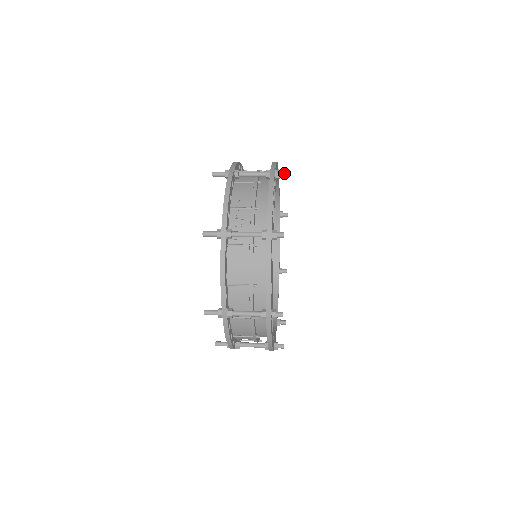
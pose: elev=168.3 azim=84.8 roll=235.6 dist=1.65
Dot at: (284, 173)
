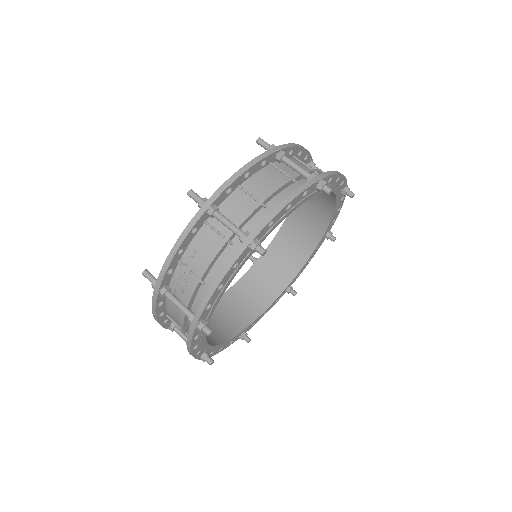
Dot at: (260, 253)
